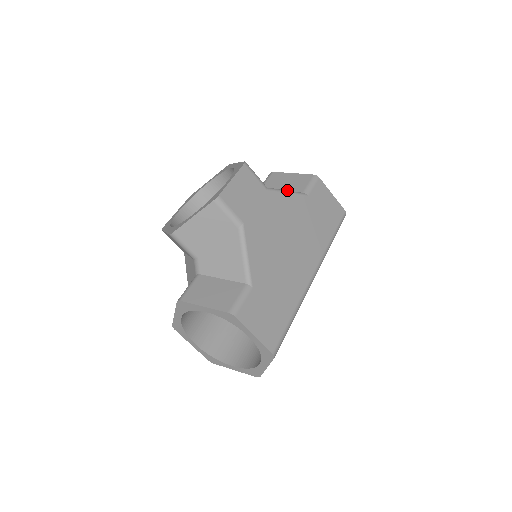
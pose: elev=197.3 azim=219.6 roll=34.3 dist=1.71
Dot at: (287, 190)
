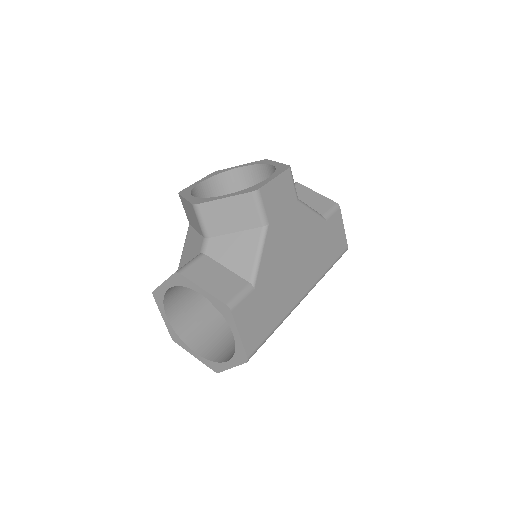
Dot at: occluded
